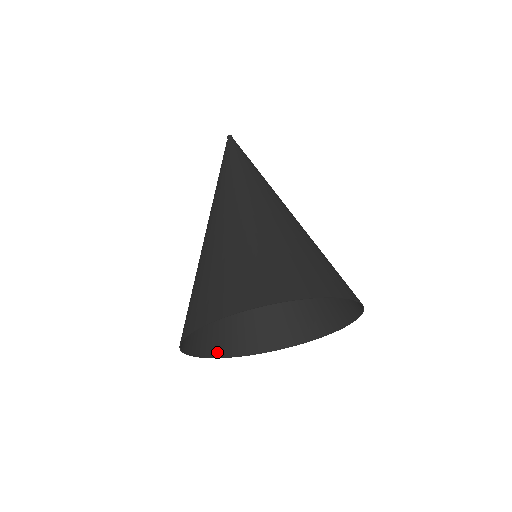
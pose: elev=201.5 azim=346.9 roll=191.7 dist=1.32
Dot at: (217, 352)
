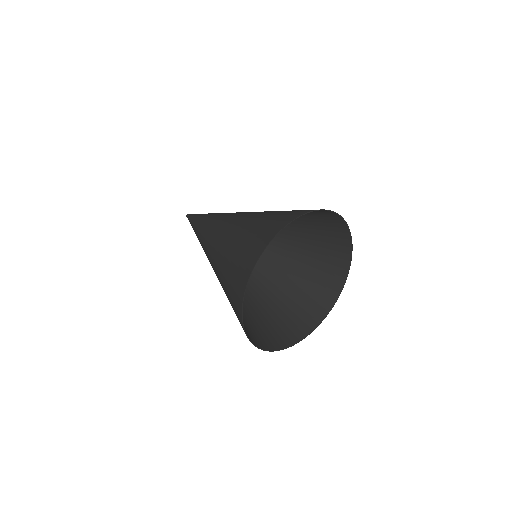
Dot at: (287, 343)
